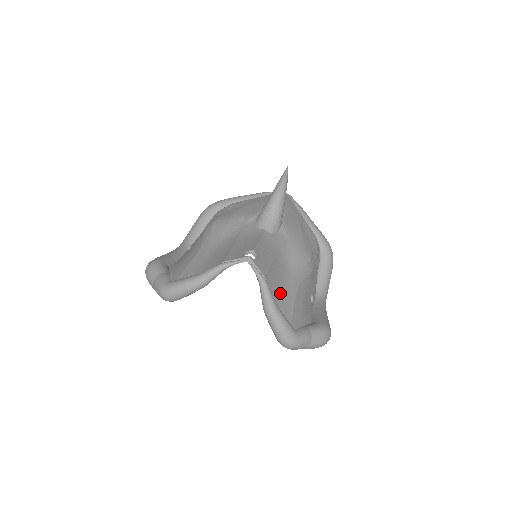
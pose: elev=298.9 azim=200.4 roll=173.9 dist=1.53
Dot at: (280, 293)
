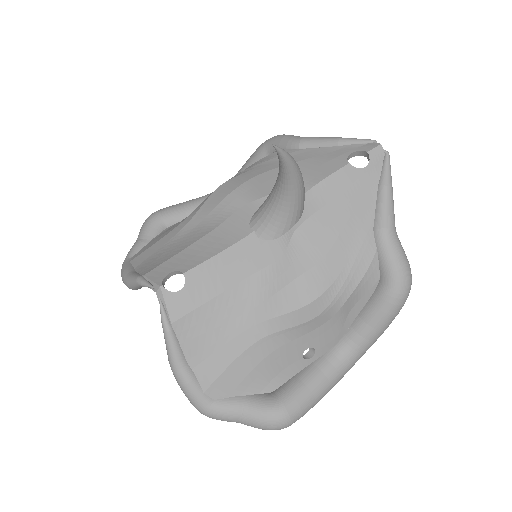
Dot at: (204, 346)
